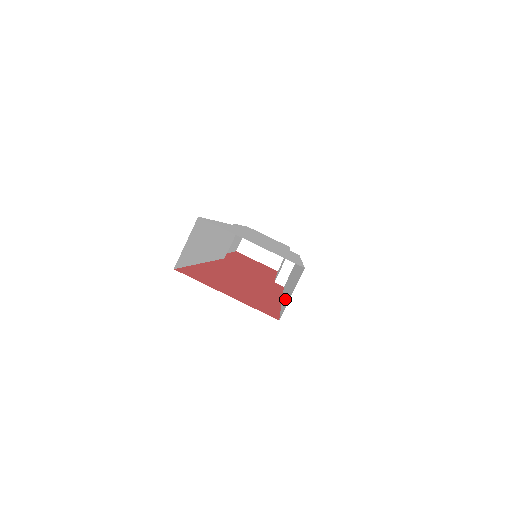
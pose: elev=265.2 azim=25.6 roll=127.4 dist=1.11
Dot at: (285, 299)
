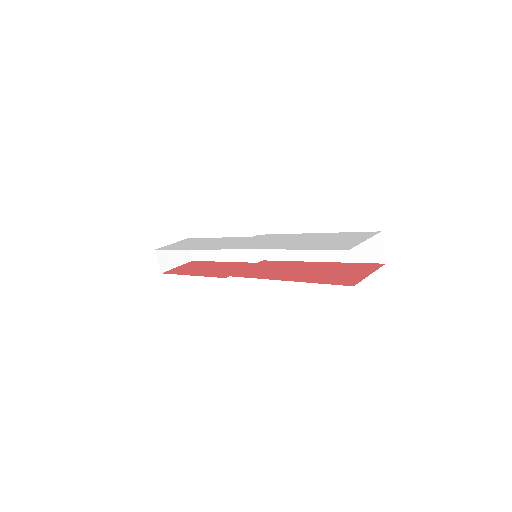
Dot at: (350, 256)
